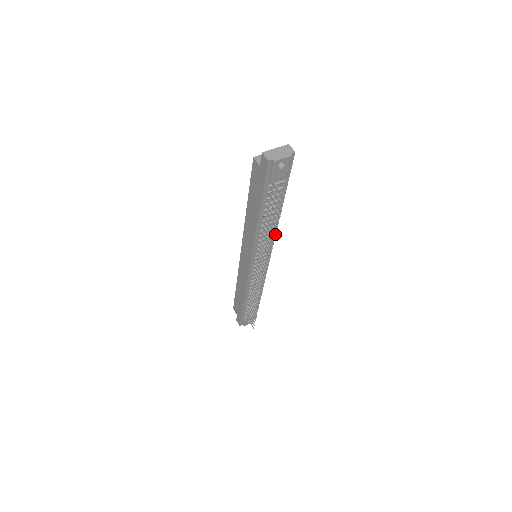
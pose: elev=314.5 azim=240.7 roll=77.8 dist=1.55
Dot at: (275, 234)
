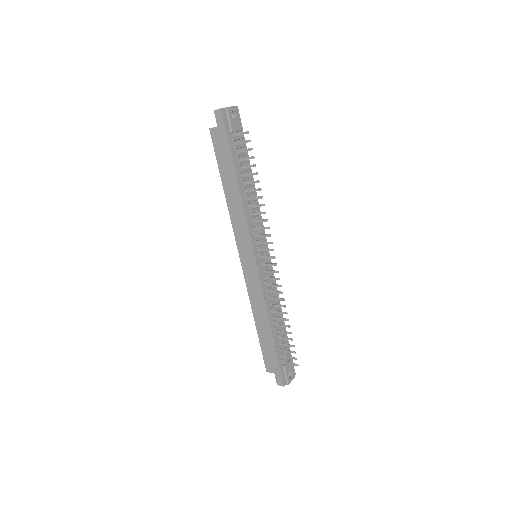
Dot at: (260, 214)
